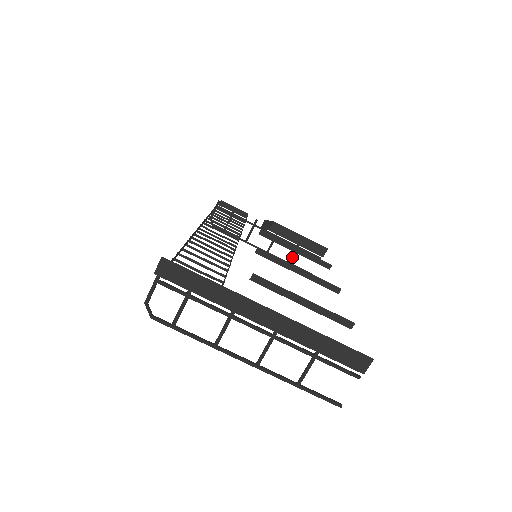
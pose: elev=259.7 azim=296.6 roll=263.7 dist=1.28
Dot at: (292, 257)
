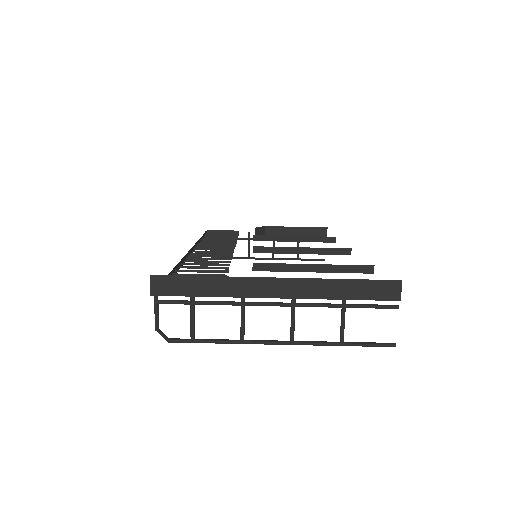
Dot at: occluded
